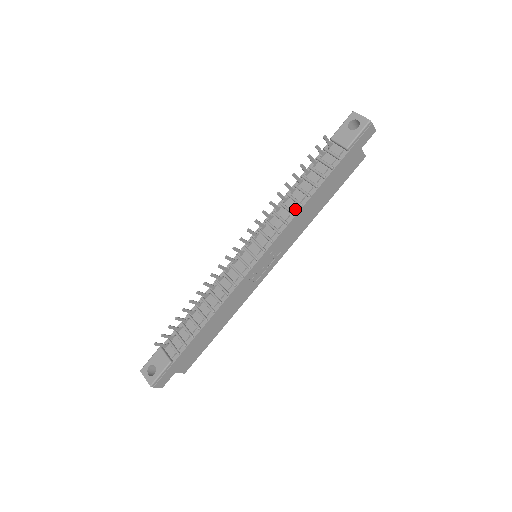
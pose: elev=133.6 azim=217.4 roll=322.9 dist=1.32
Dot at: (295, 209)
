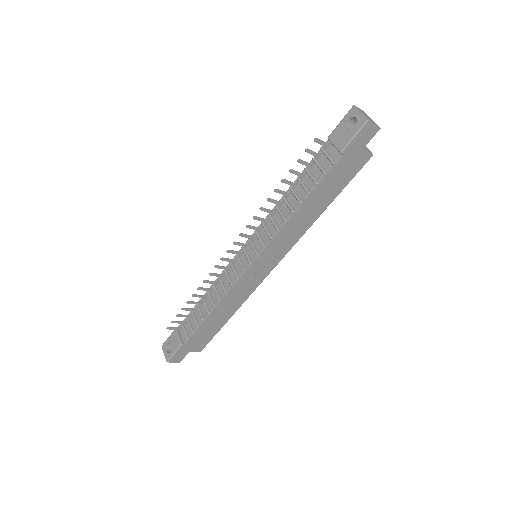
Dot at: (287, 215)
